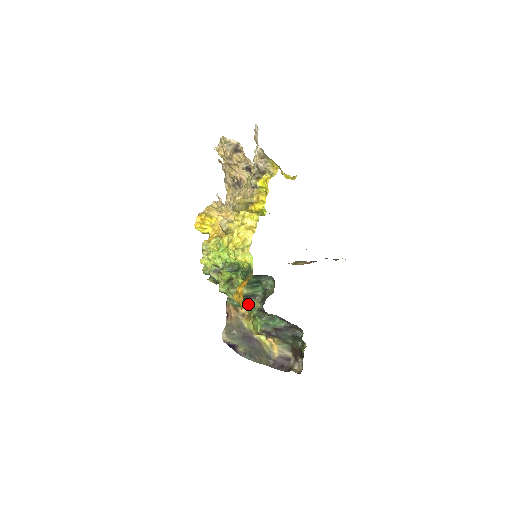
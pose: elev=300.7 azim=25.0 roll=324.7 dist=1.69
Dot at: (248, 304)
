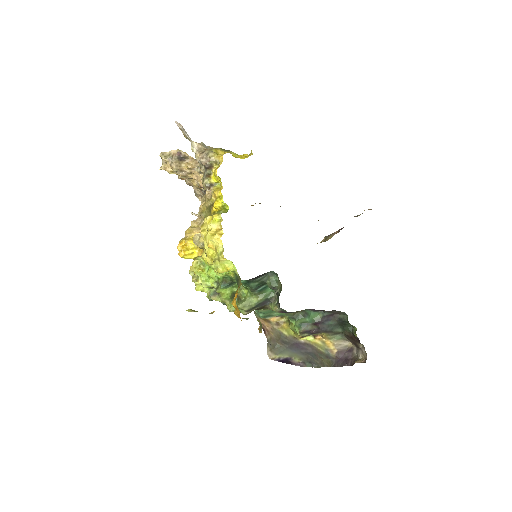
Dot at: occluded
